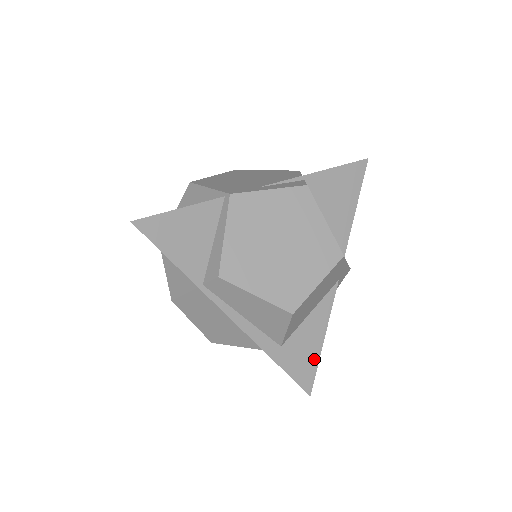
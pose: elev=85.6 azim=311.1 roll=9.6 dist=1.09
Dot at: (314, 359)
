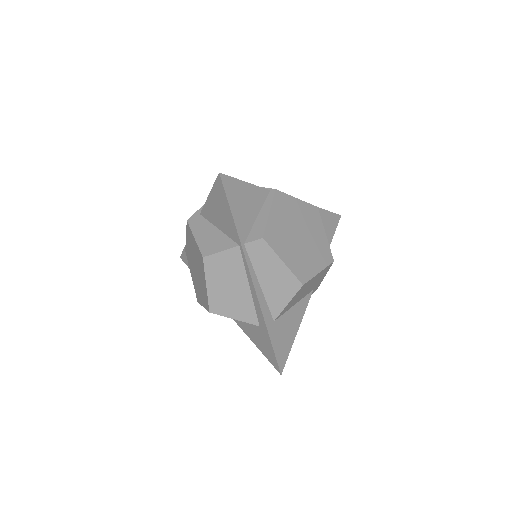
Dot at: (289, 344)
